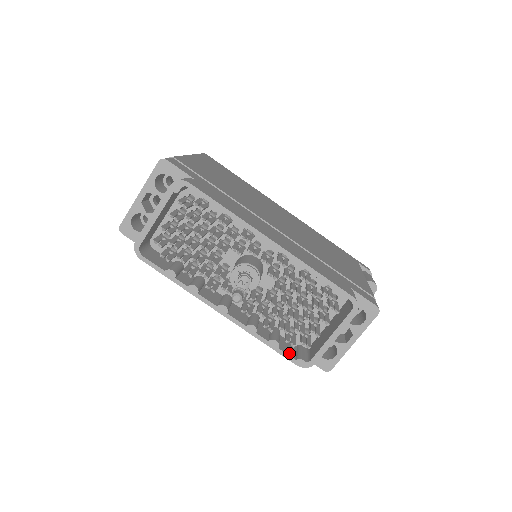
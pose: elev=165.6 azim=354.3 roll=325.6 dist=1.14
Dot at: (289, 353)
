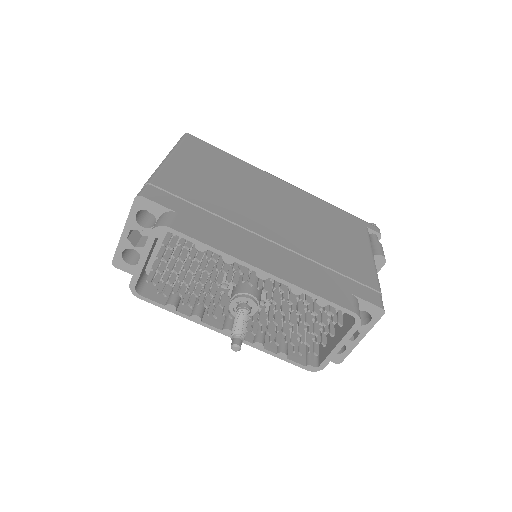
Dot at: (298, 360)
